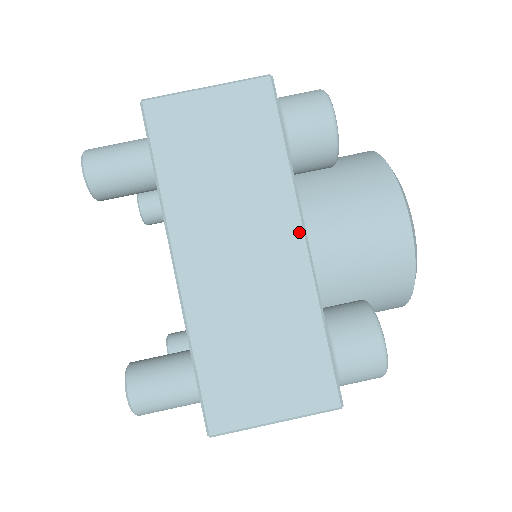
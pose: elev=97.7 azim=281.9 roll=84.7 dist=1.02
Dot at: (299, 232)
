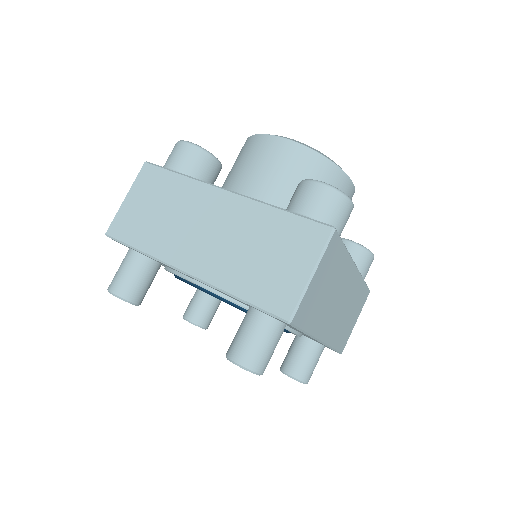
Dot at: (222, 192)
